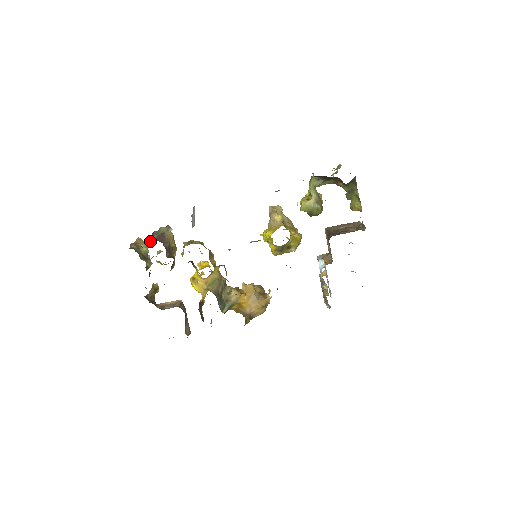
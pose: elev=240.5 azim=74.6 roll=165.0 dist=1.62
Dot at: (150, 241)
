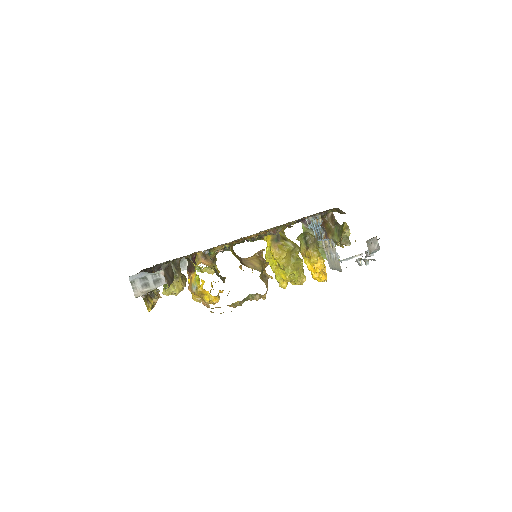
Dot at: occluded
